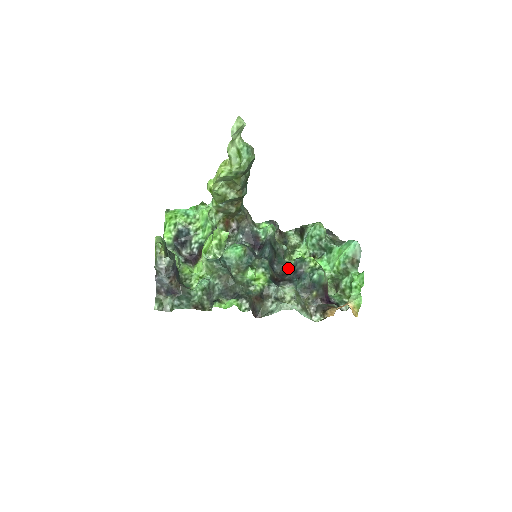
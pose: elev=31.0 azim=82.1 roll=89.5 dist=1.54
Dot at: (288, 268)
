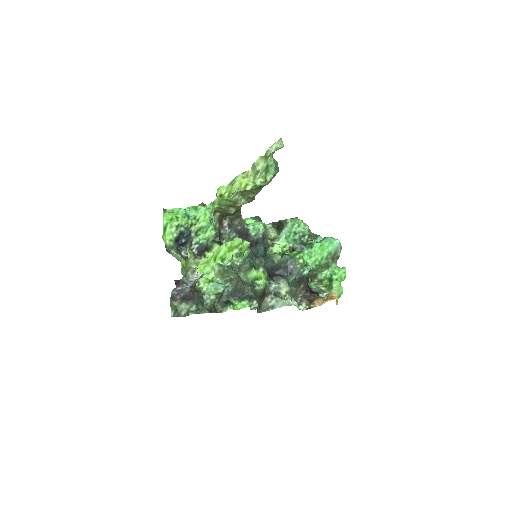
Dot at: (276, 263)
